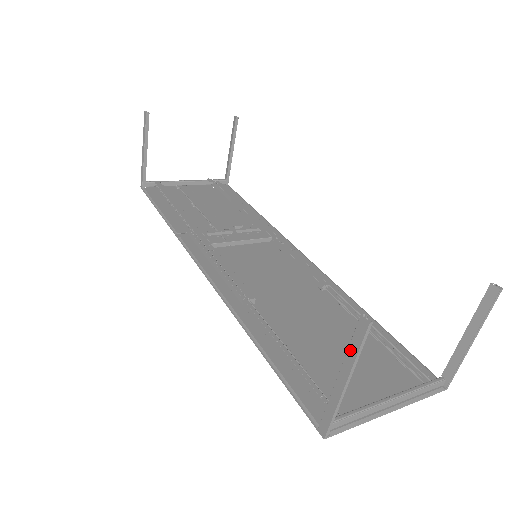
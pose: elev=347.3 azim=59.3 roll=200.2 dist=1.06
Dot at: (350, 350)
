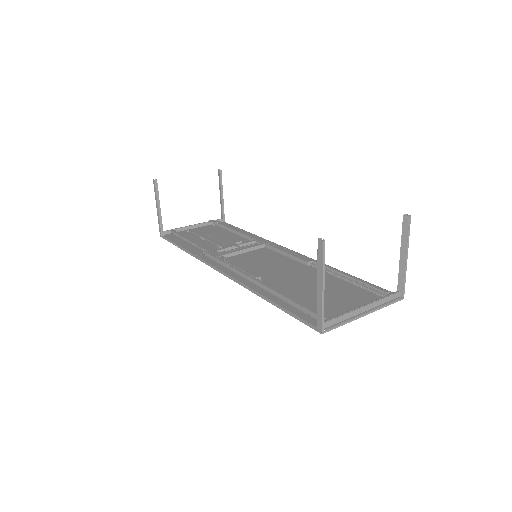
Dot at: (319, 264)
